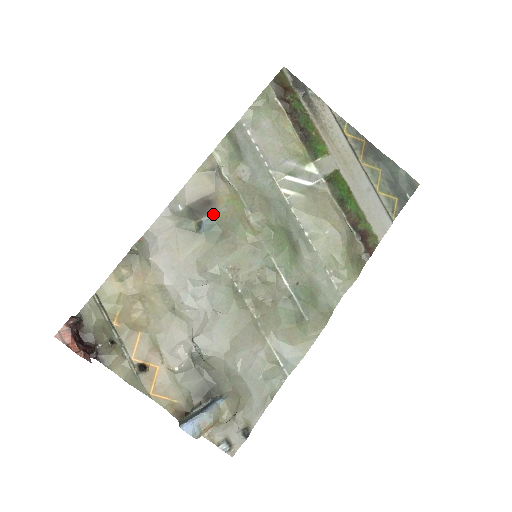
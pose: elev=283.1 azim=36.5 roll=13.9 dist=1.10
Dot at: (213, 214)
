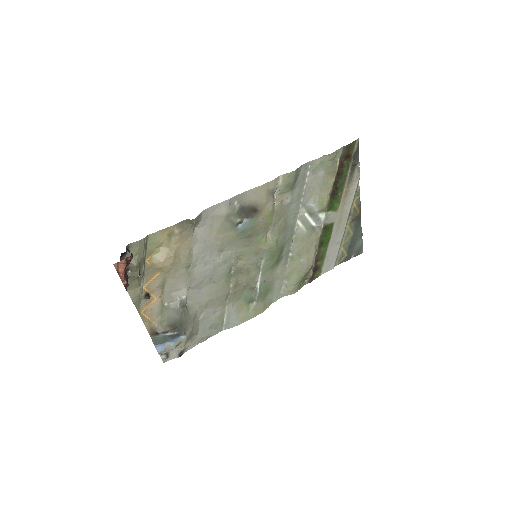
Dot at: (253, 220)
